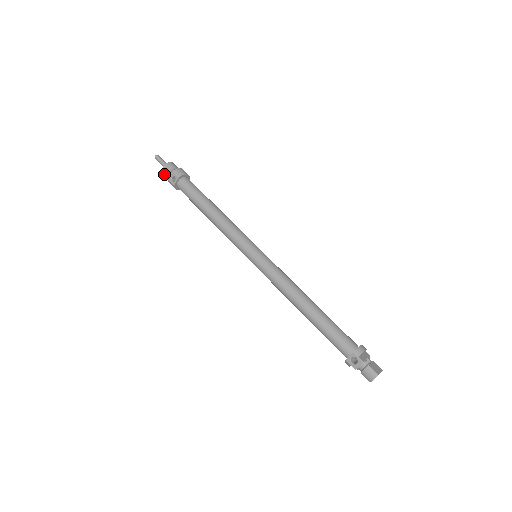
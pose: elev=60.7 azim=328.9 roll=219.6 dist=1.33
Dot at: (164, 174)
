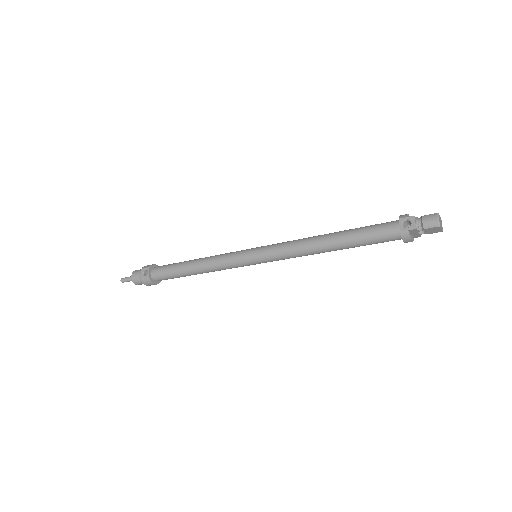
Dot at: (135, 281)
